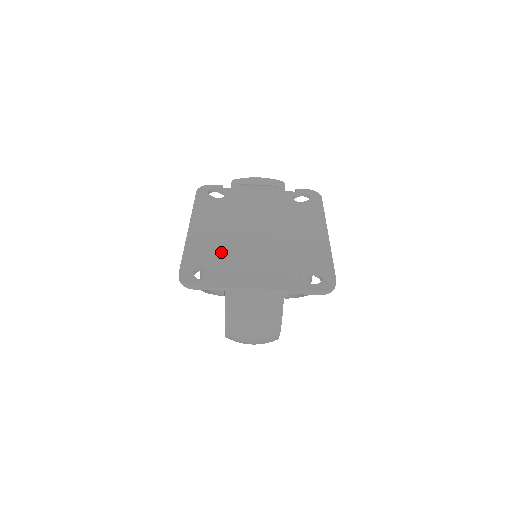
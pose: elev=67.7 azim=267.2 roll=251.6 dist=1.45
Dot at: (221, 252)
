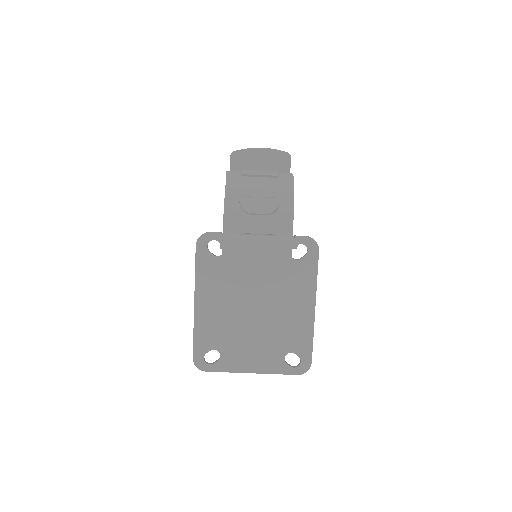
Dot at: (224, 334)
